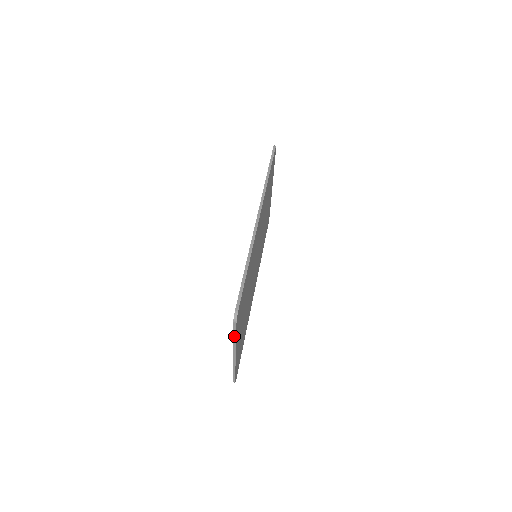
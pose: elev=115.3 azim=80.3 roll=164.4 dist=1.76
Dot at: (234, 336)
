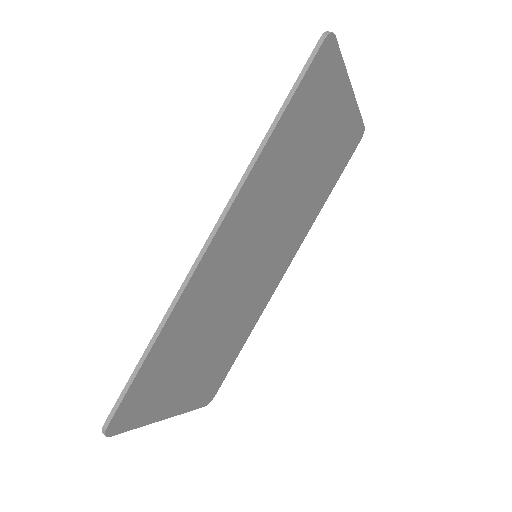
Dot at: (132, 427)
